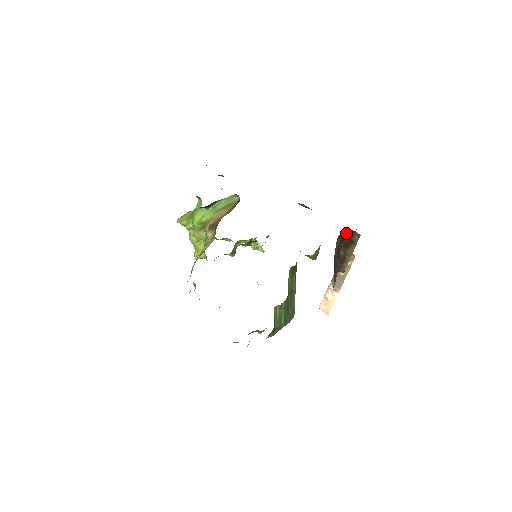
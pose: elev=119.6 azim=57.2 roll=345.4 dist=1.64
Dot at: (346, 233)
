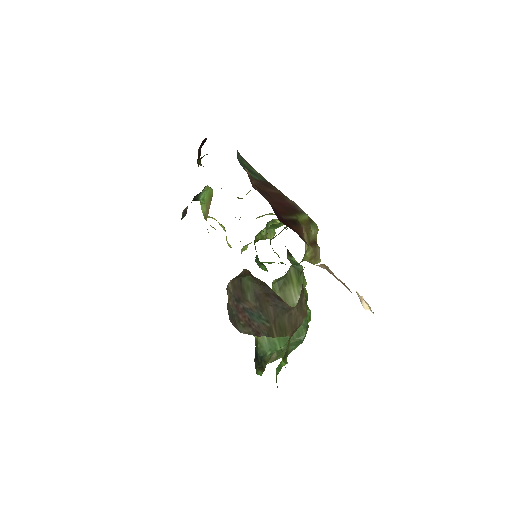
Dot at: (247, 272)
